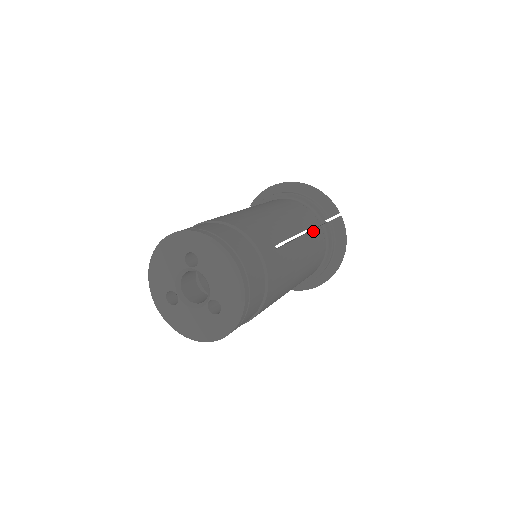
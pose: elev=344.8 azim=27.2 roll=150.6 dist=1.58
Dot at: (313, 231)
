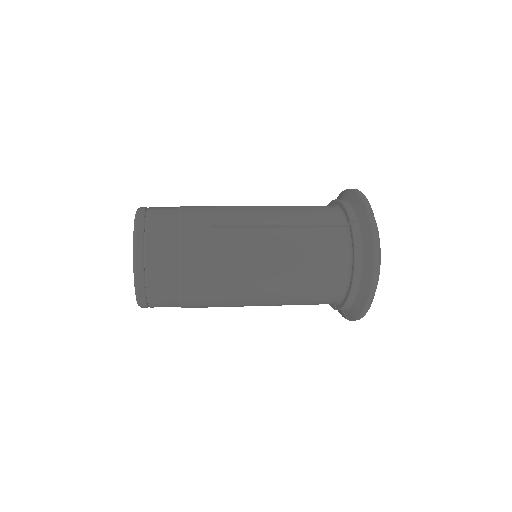
Dot at: (313, 229)
